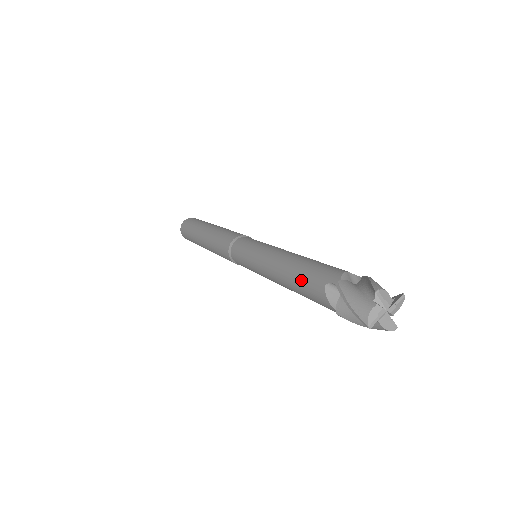
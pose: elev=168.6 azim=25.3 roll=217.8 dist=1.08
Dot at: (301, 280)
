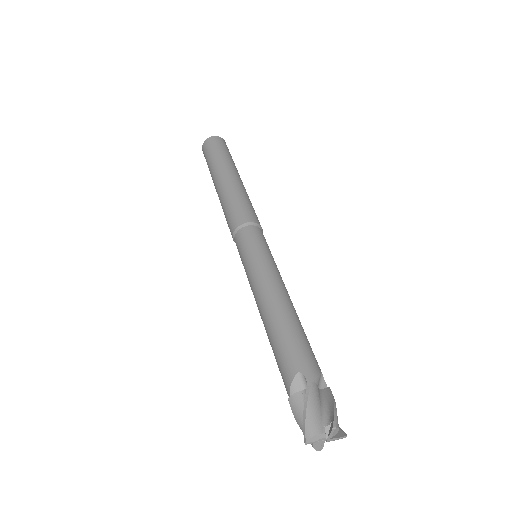
Dot at: occluded
